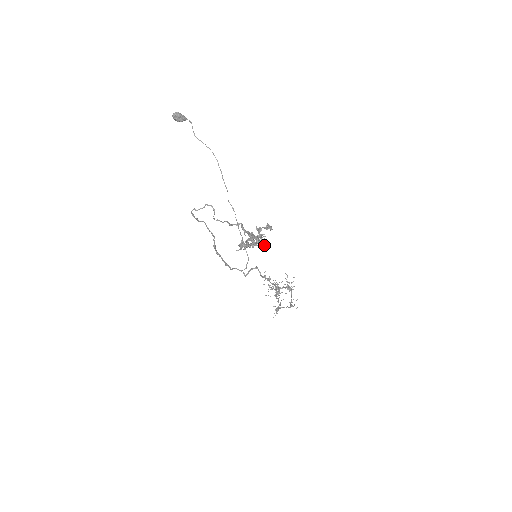
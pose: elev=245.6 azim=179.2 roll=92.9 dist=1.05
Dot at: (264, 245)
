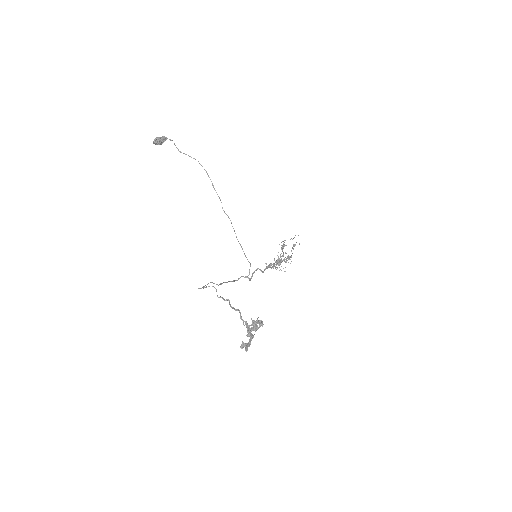
Dot at: (259, 327)
